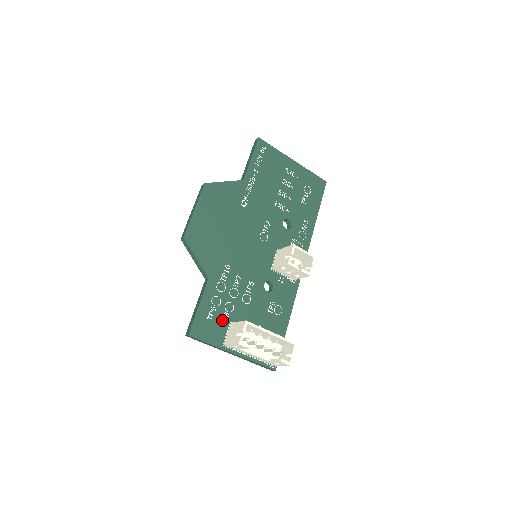
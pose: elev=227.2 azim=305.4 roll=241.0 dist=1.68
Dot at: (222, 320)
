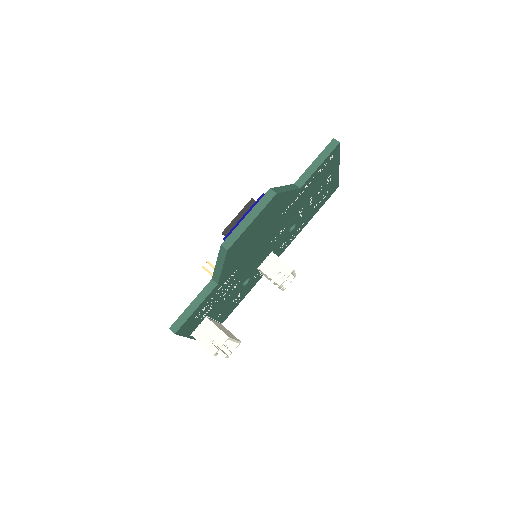
Dot at: (203, 316)
